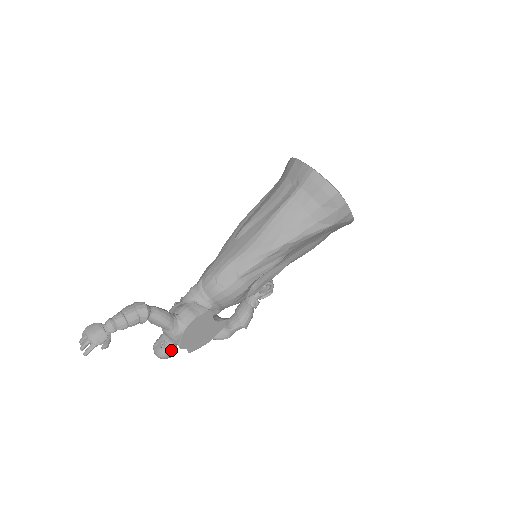
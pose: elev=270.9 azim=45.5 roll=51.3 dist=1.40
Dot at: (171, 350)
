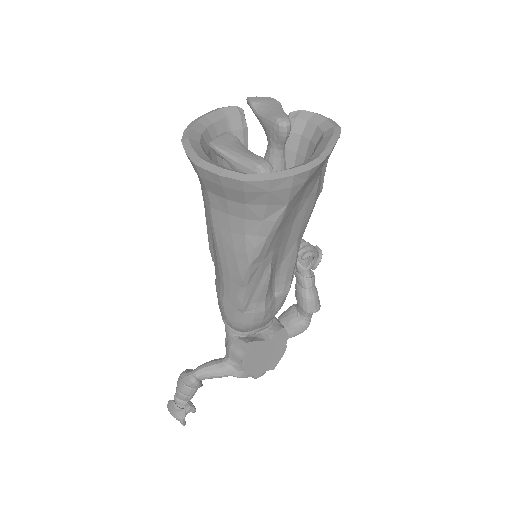
Dot at: occluded
